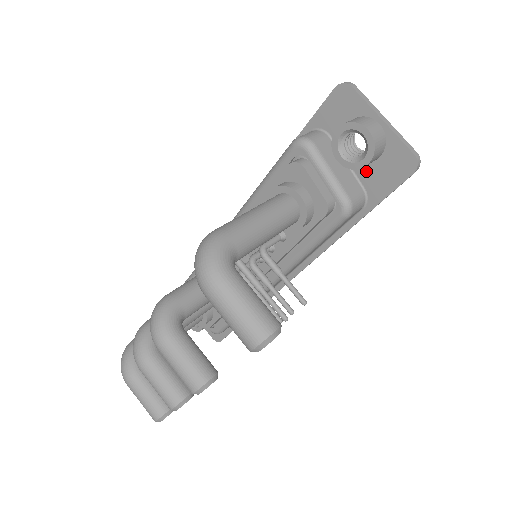
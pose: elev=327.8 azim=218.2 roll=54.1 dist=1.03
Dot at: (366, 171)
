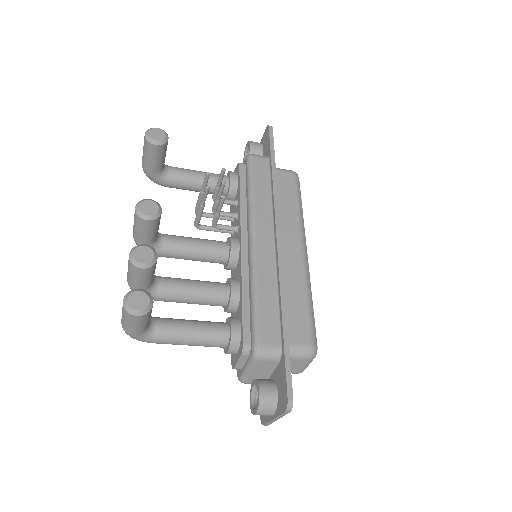
Dot at: occluded
